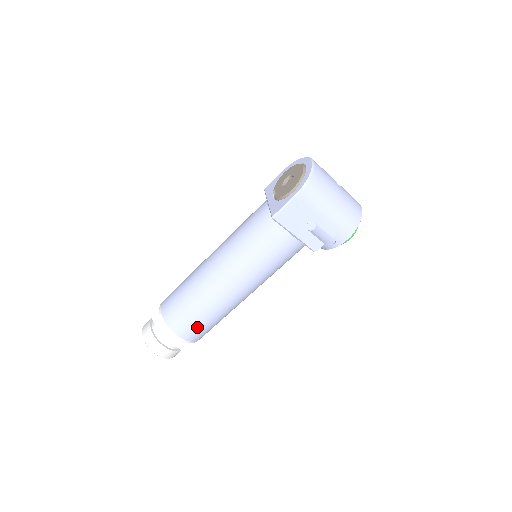
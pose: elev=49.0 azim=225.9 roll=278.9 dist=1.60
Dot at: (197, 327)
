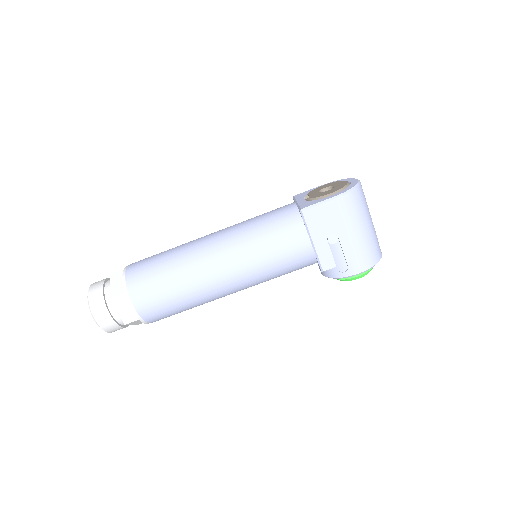
Dot at: (158, 301)
